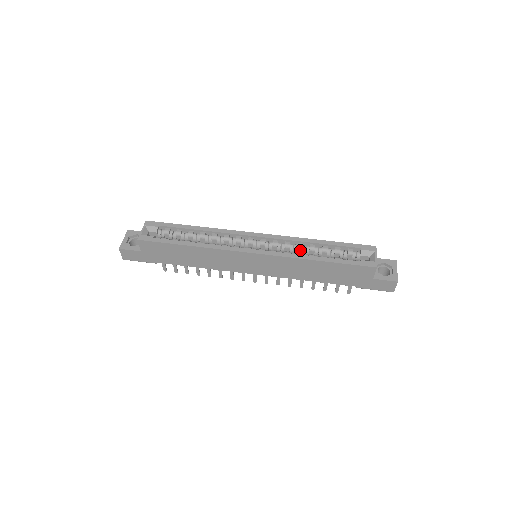
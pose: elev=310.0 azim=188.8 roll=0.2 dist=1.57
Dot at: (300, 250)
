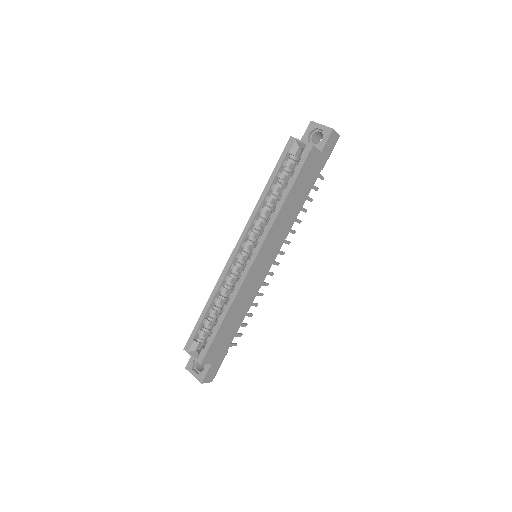
Dot at: (267, 212)
